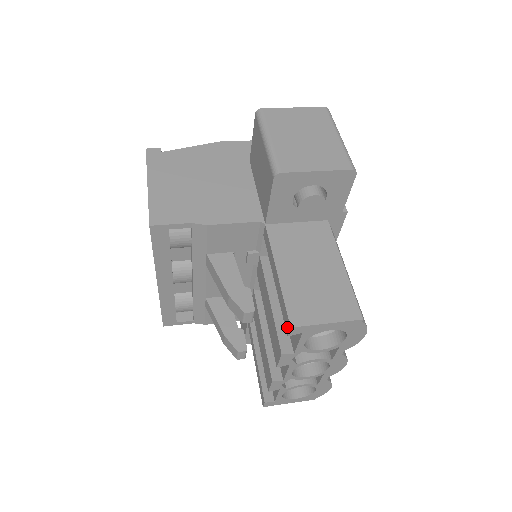
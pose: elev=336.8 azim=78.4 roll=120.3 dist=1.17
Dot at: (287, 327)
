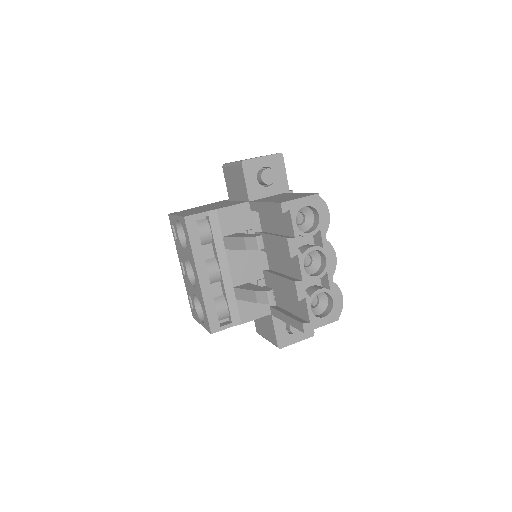
Dot at: (280, 209)
